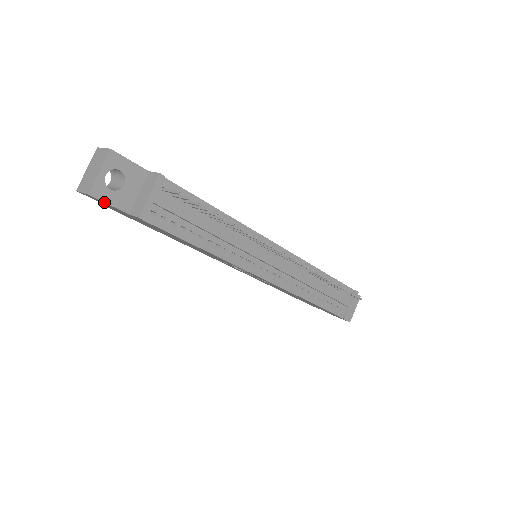
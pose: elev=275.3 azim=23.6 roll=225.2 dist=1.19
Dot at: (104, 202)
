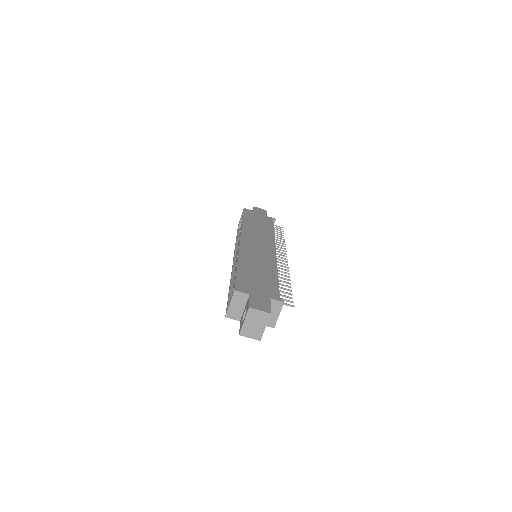
Dot at: occluded
